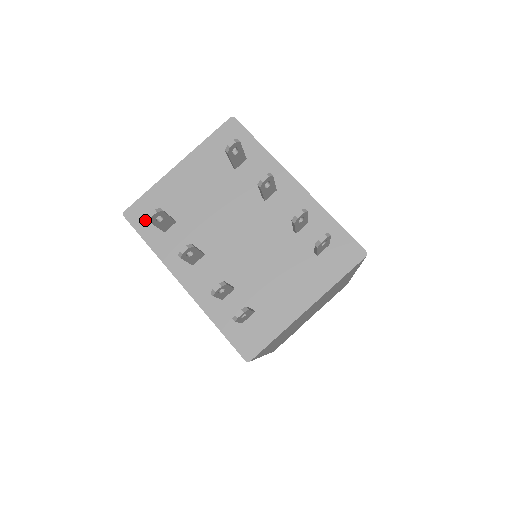
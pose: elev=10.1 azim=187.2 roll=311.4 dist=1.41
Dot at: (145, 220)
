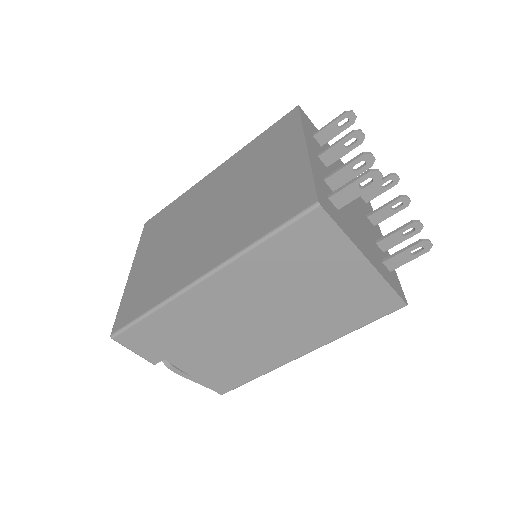
Dot at: (307, 122)
